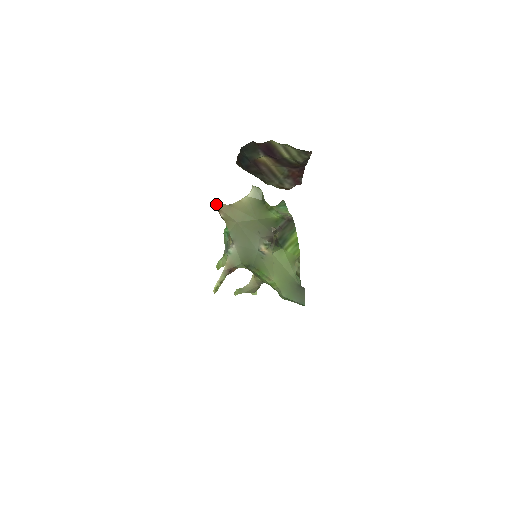
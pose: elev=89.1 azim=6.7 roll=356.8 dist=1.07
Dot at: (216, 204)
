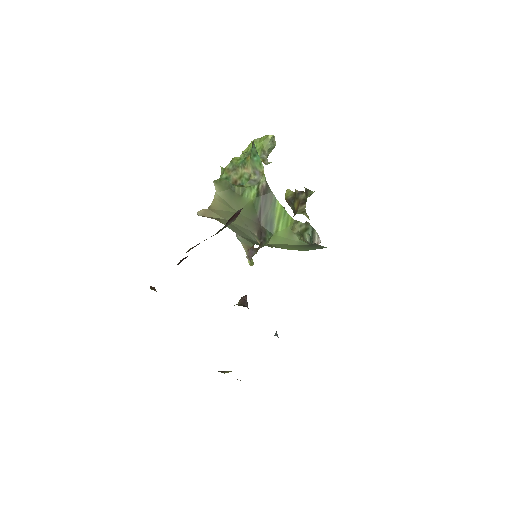
Dot at: (198, 214)
